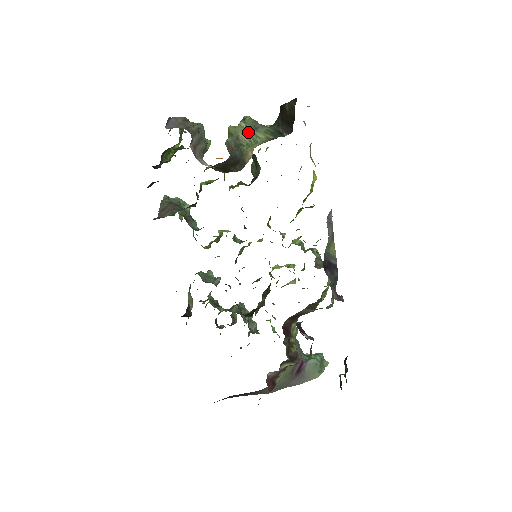
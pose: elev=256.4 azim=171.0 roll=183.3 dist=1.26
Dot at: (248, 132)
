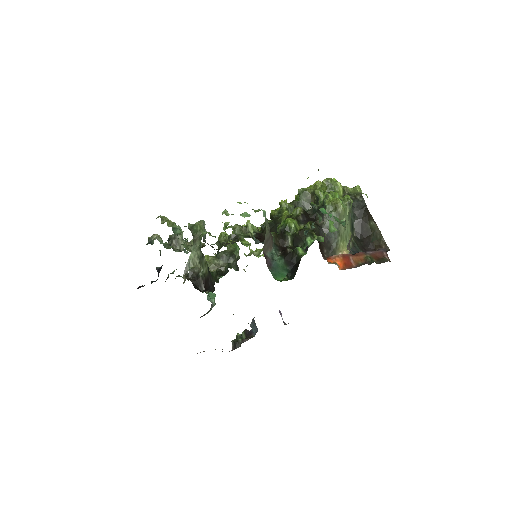
Dot at: (347, 222)
